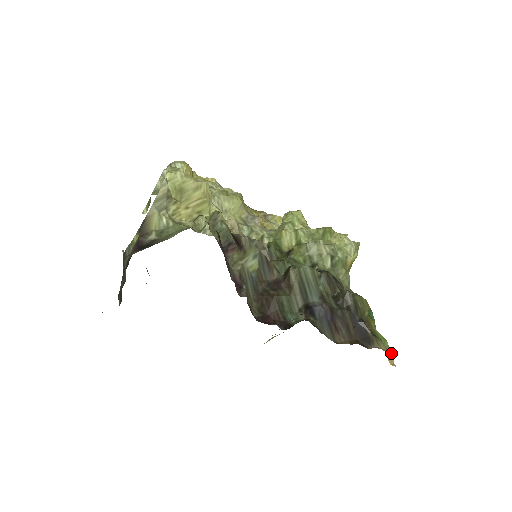
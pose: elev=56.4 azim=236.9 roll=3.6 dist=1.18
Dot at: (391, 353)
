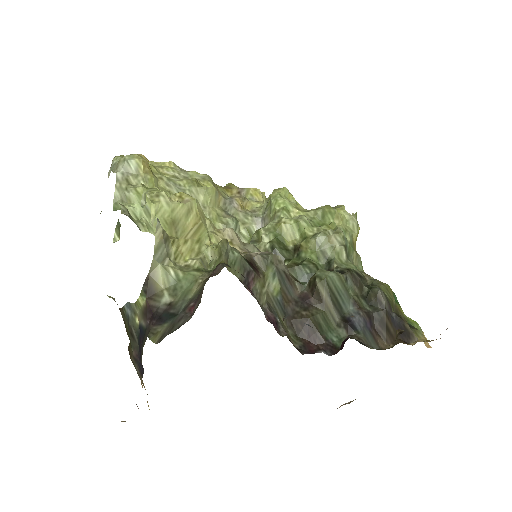
Dot at: (424, 335)
